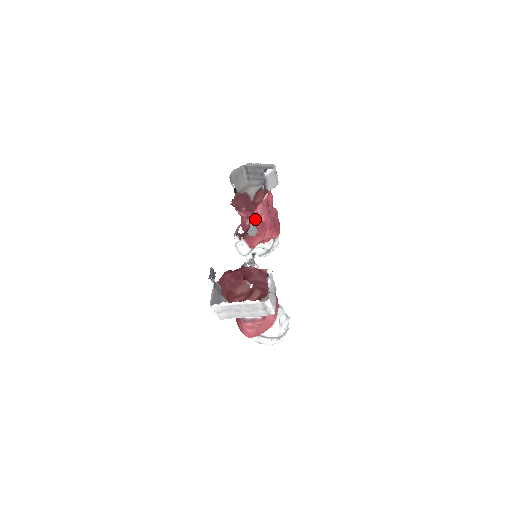
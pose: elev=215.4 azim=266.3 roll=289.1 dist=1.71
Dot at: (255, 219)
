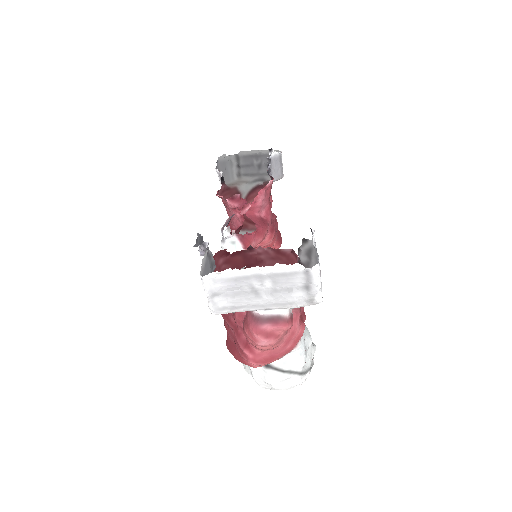
Dot at: (252, 212)
